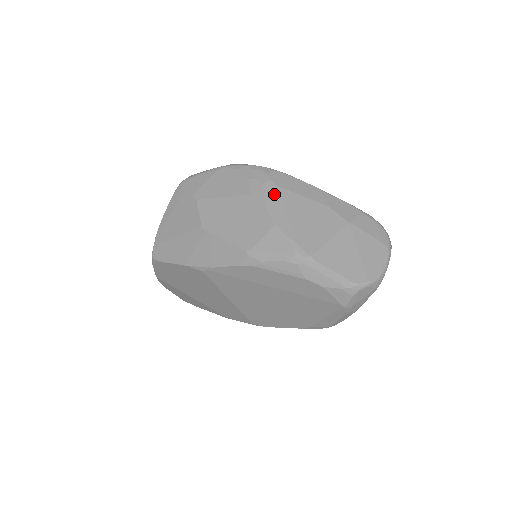
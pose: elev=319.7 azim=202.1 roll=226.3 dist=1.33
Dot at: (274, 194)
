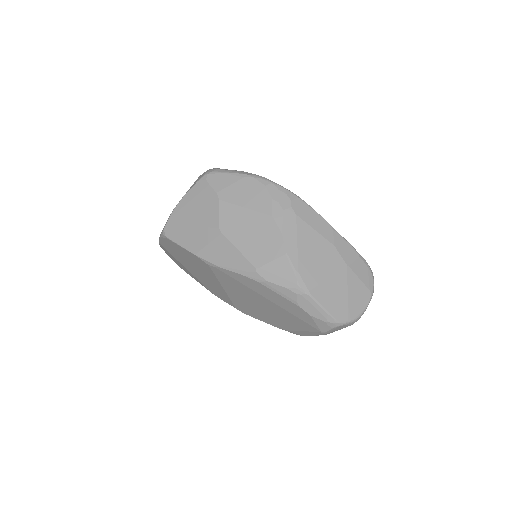
Dot at: (292, 223)
